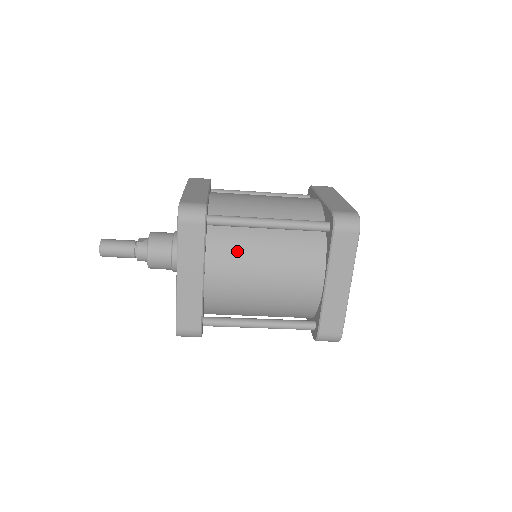
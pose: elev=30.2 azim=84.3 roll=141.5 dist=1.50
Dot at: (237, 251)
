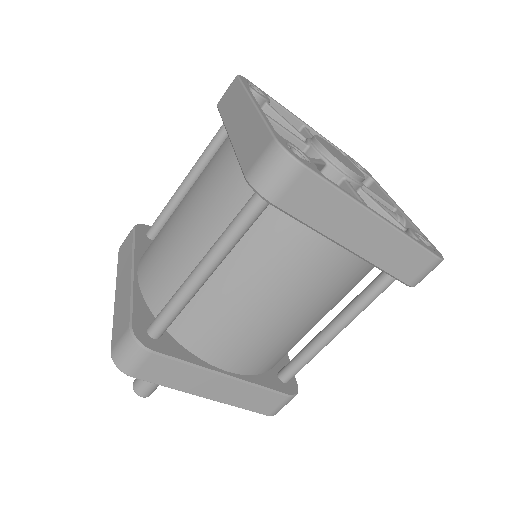
Dot at: (217, 323)
